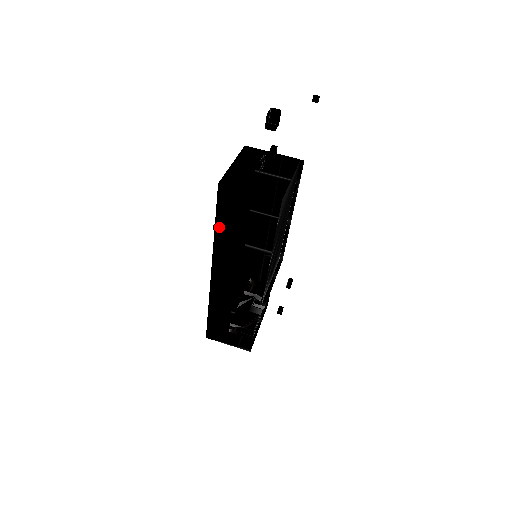
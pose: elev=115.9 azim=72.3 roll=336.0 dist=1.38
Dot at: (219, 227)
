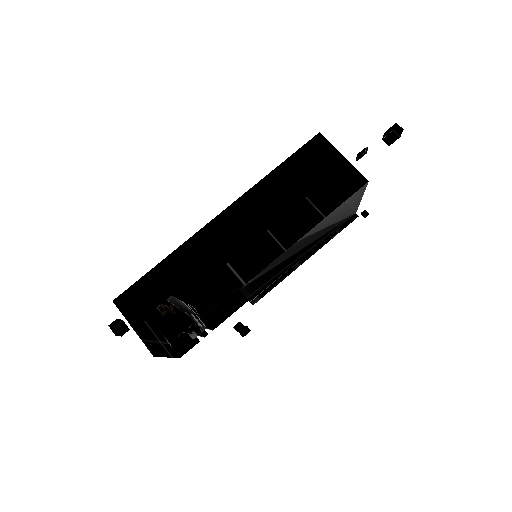
Dot at: (265, 184)
